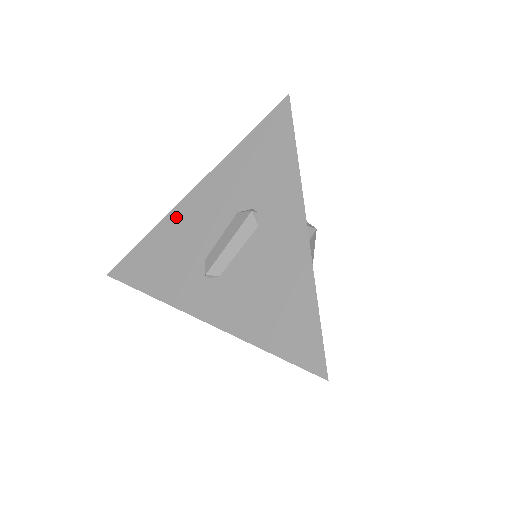
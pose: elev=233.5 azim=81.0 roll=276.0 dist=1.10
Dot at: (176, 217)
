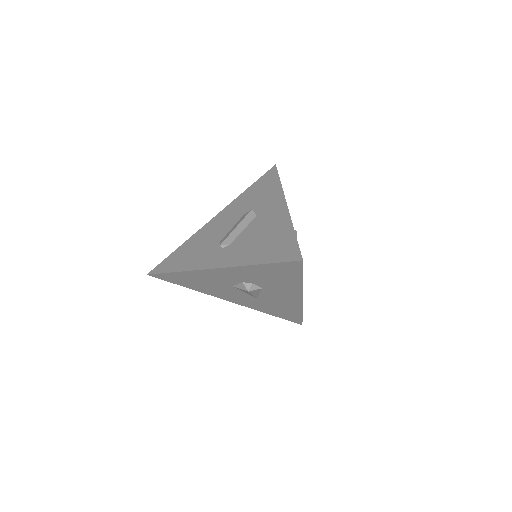
Dot at: (202, 231)
